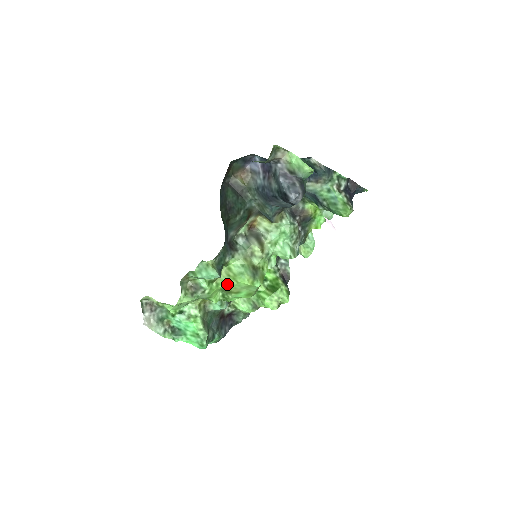
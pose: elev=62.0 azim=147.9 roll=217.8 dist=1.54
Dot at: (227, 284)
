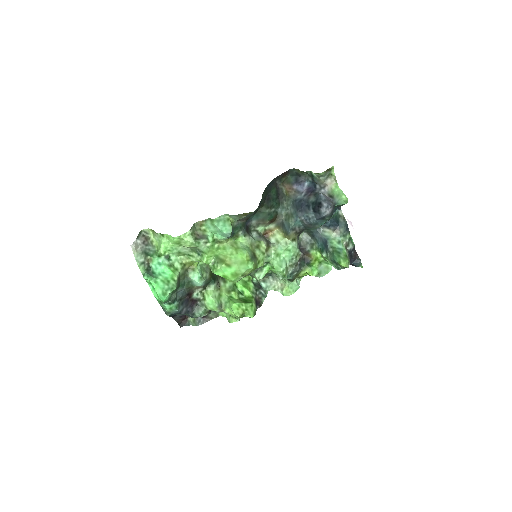
Dot at: (226, 251)
